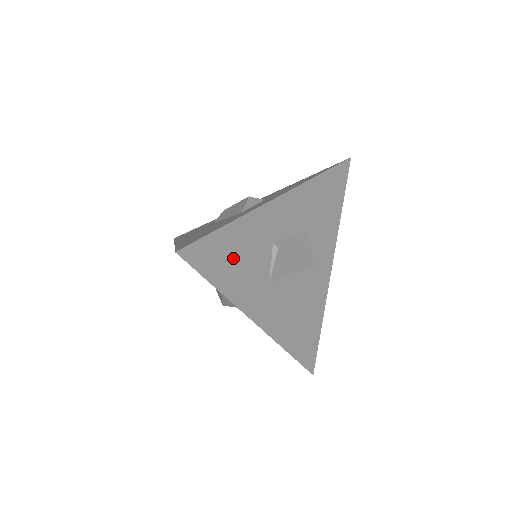
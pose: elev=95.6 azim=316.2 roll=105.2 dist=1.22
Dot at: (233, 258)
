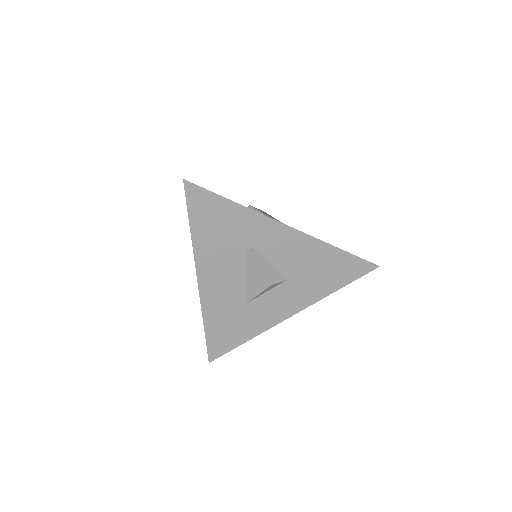
Dot at: occluded
